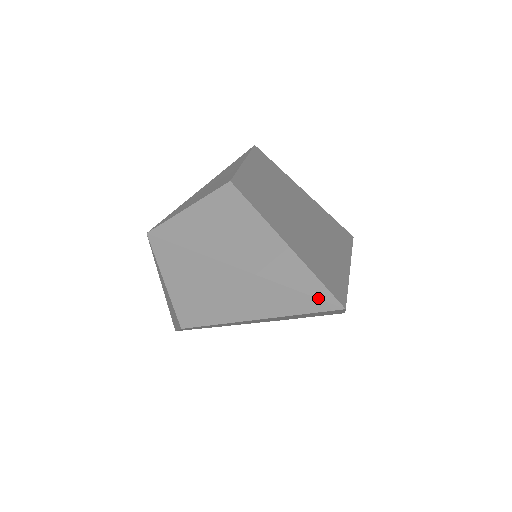
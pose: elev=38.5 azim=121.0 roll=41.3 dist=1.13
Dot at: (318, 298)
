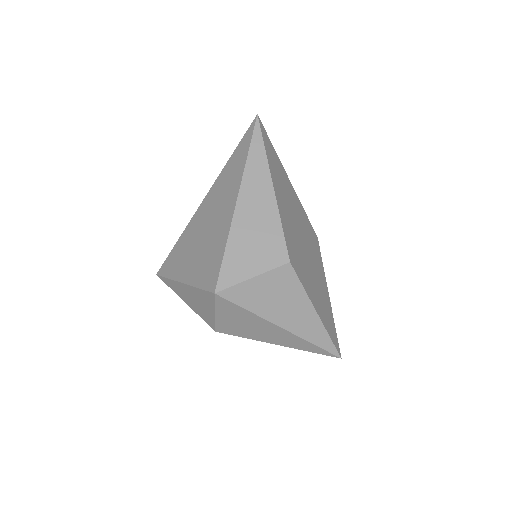
Dot at: (330, 353)
